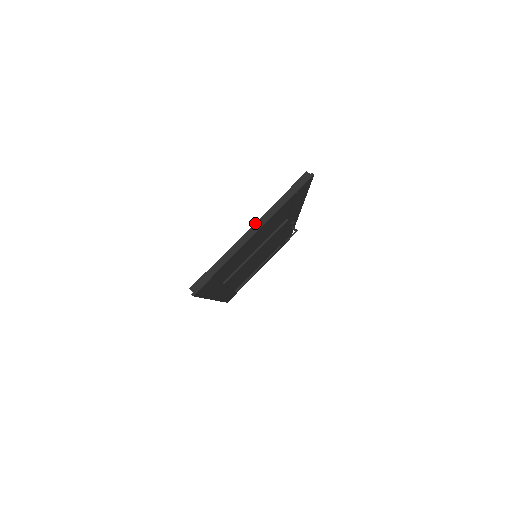
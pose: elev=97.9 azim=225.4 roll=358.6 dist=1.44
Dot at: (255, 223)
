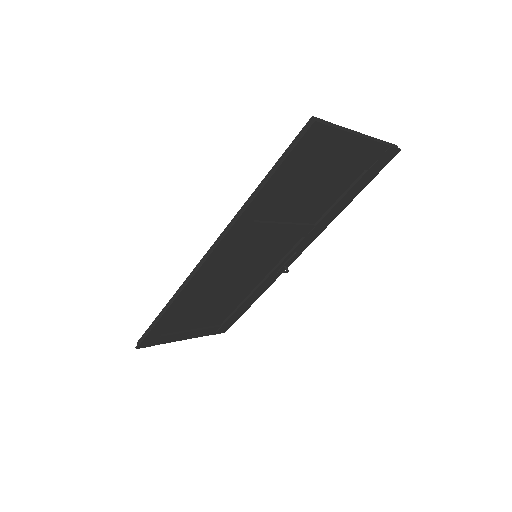
Dot at: (364, 134)
